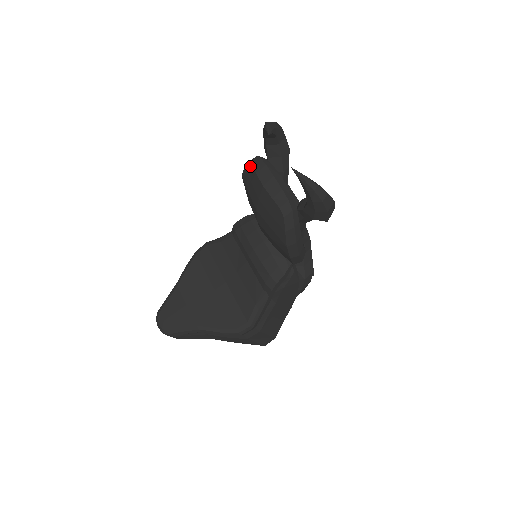
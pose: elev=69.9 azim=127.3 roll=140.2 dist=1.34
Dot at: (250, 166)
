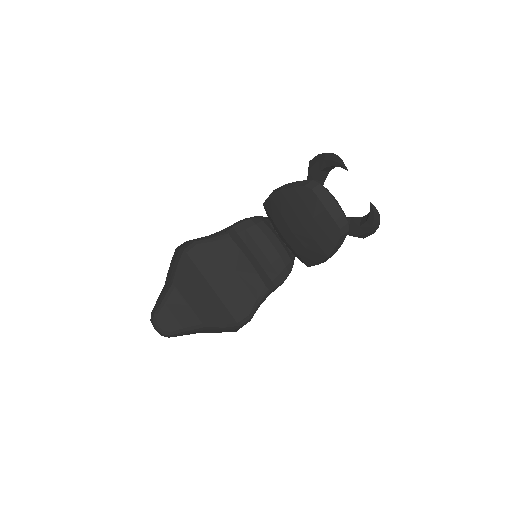
Dot at: (307, 188)
